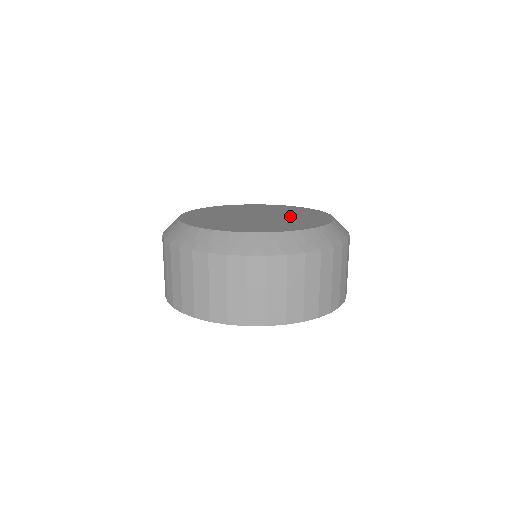
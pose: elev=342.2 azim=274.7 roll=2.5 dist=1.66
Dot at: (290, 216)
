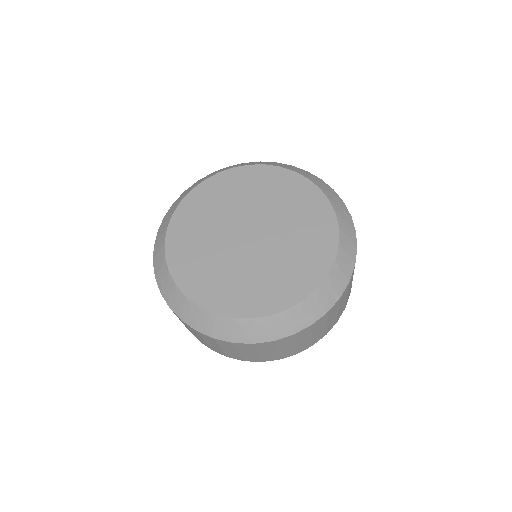
Dot at: (288, 237)
